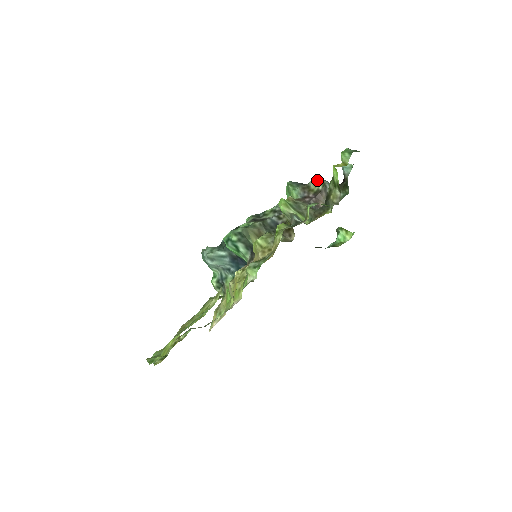
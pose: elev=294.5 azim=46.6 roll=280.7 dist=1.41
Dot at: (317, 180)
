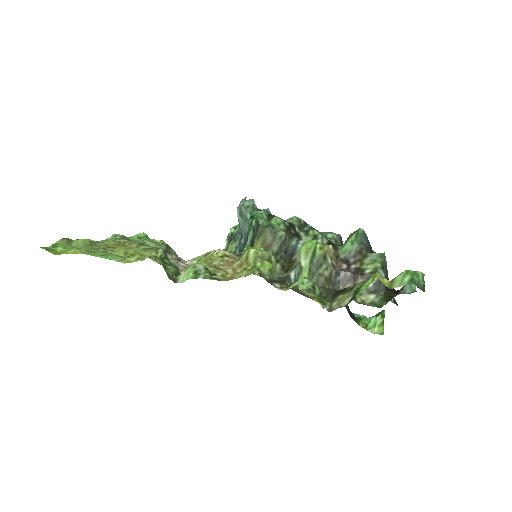
Dot at: (377, 260)
